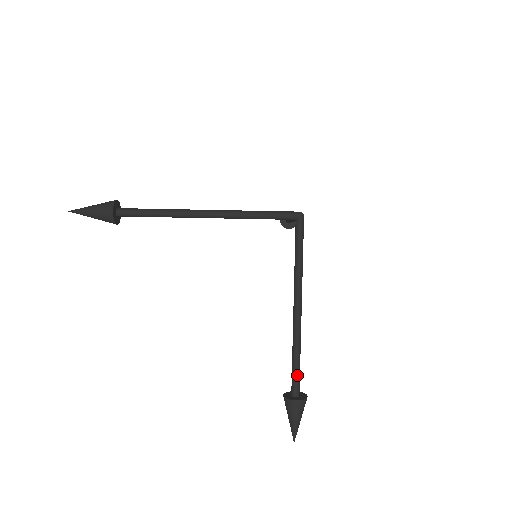
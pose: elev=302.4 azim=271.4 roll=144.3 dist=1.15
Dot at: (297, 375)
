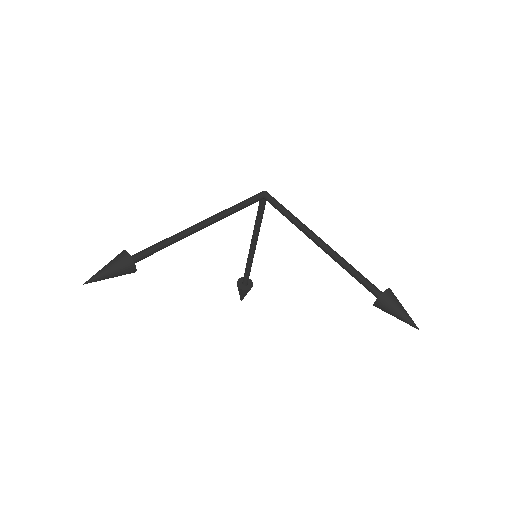
Dot at: (367, 280)
